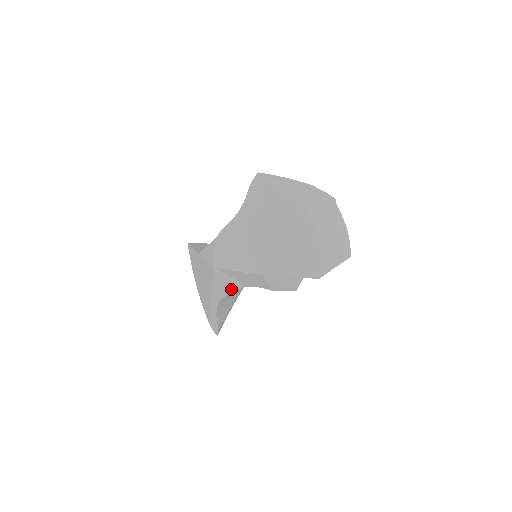
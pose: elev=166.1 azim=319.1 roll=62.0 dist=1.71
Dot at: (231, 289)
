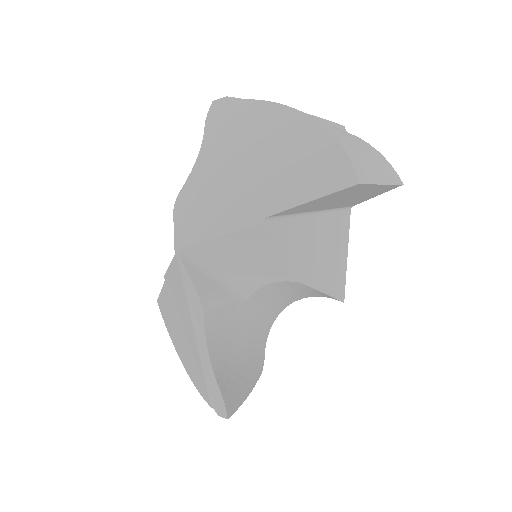
Dot at: (221, 296)
